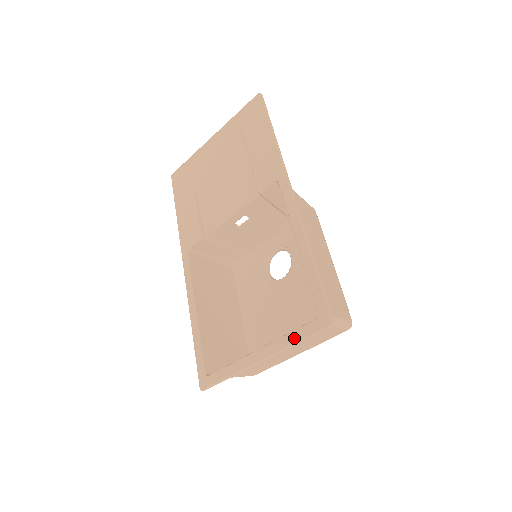
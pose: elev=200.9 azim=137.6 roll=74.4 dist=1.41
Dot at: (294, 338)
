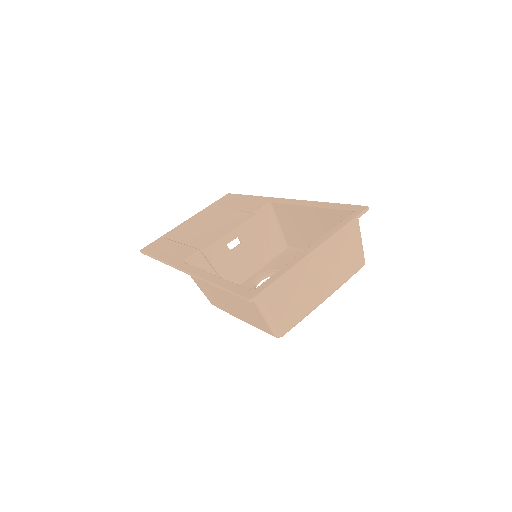
Dot at: (341, 225)
